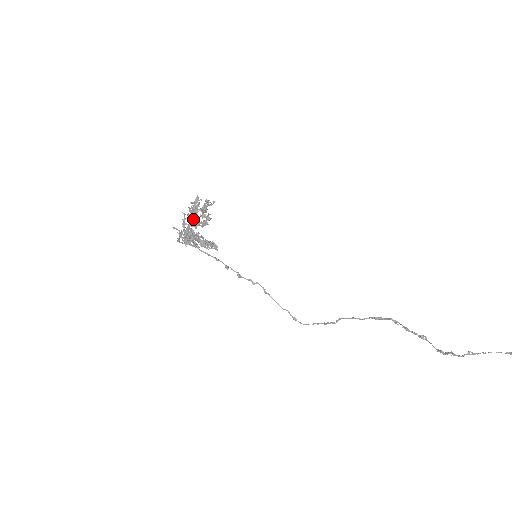
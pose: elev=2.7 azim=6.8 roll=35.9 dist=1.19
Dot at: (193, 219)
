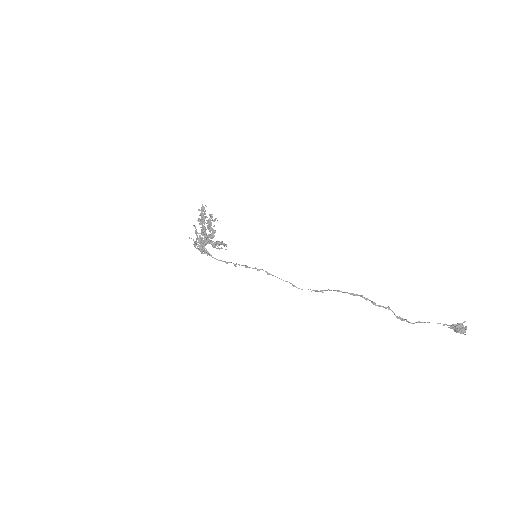
Dot at: (202, 232)
